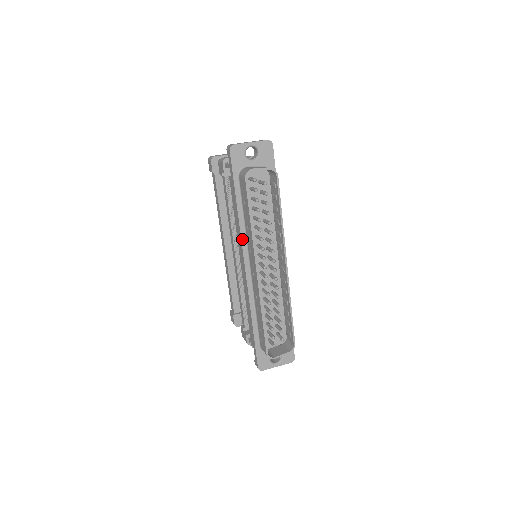
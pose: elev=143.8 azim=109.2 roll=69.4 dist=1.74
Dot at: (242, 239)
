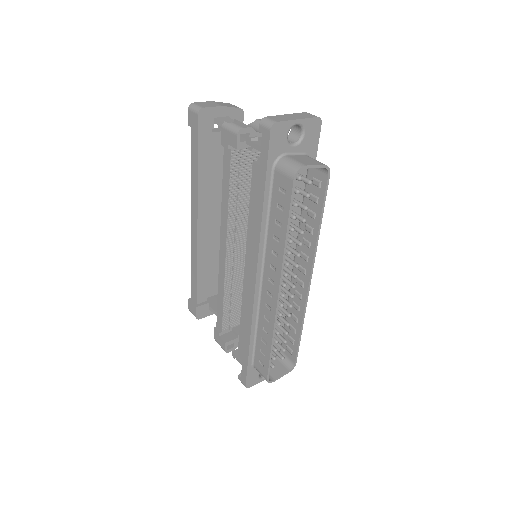
Dot at: (260, 249)
